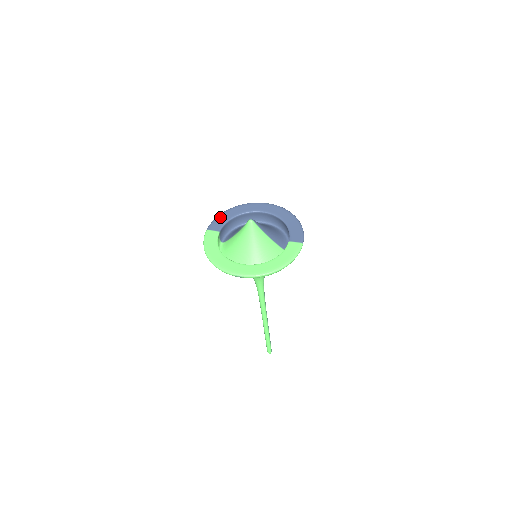
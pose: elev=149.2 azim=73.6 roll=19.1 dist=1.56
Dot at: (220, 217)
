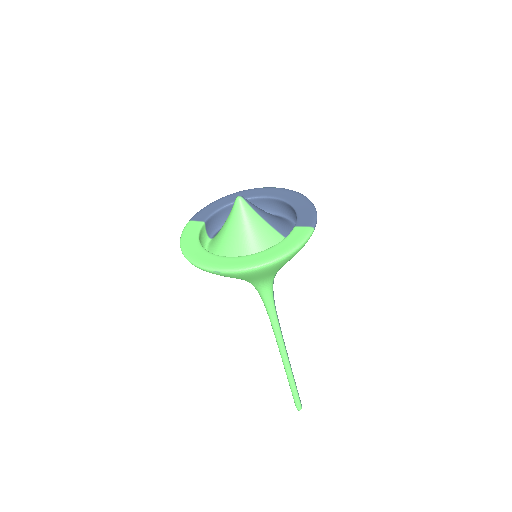
Dot at: (209, 206)
